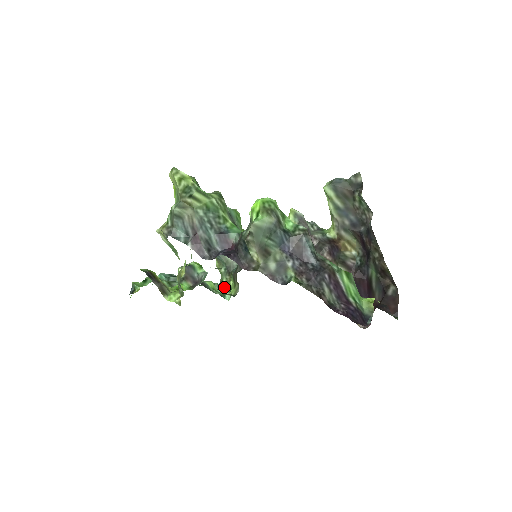
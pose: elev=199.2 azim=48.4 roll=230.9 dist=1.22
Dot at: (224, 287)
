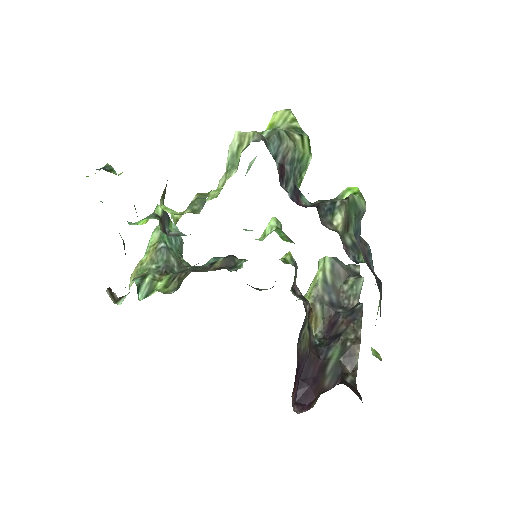
Dot at: (145, 282)
